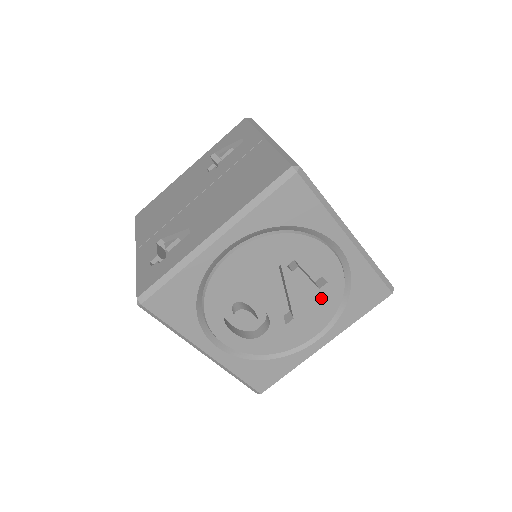
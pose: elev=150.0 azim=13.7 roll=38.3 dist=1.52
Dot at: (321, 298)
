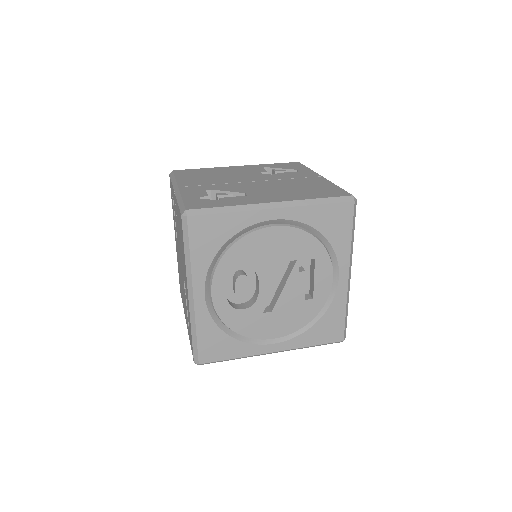
Dot at: (300, 308)
